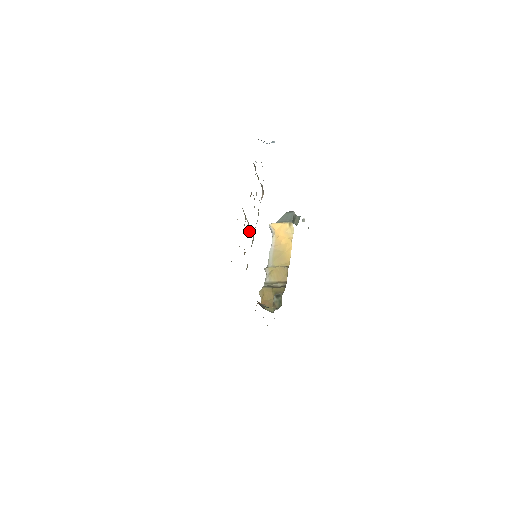
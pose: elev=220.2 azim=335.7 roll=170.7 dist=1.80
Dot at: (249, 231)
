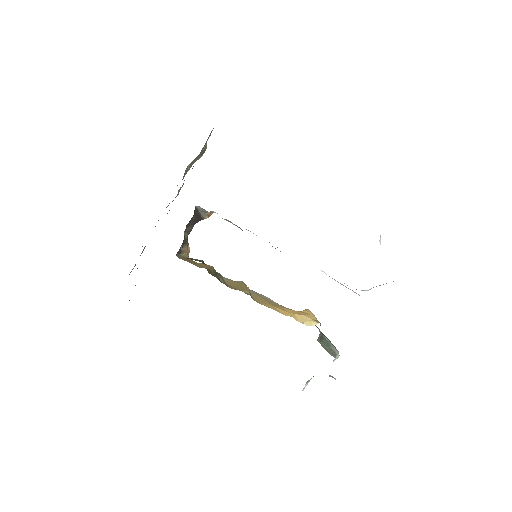
Dot at: occluded
